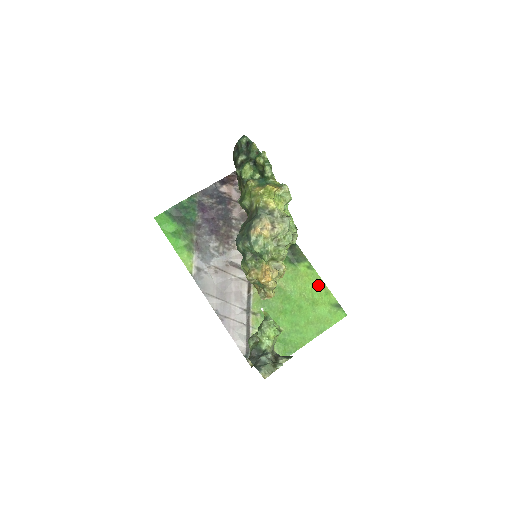
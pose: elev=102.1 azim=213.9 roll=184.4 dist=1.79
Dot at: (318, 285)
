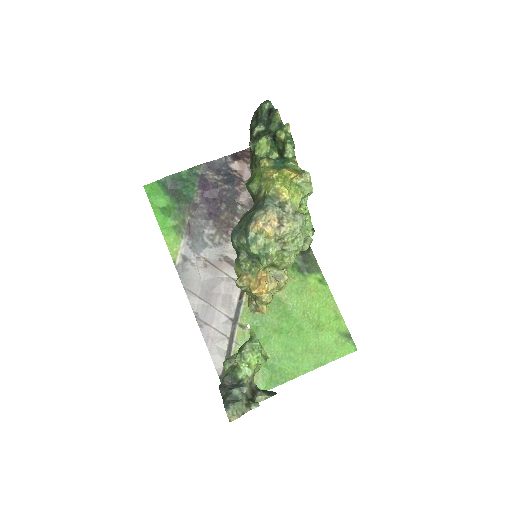
Dot at: (328, 305)
